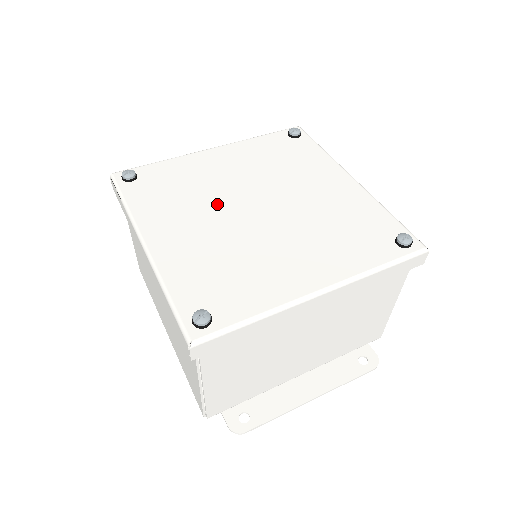
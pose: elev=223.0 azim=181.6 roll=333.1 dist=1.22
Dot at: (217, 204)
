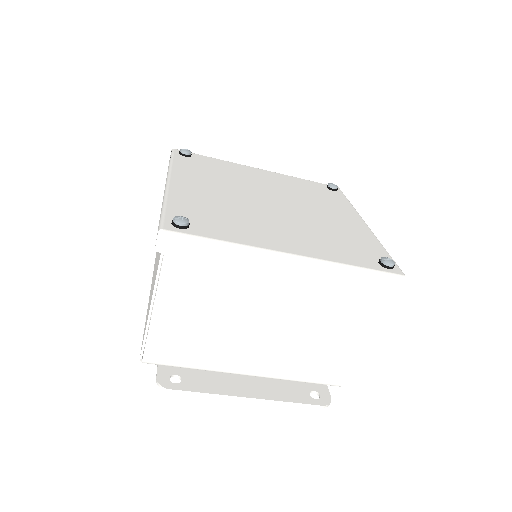
Dot at: (241, 189)
